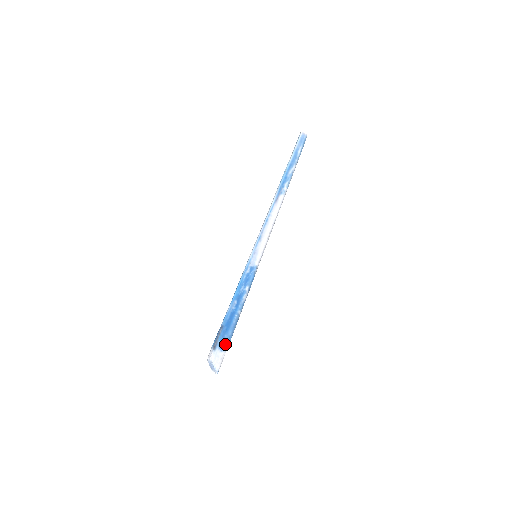
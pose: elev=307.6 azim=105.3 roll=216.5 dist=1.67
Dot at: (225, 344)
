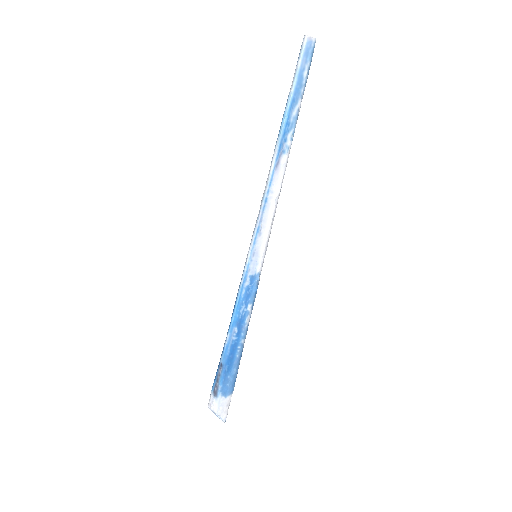
Dot at: (229, 387)
